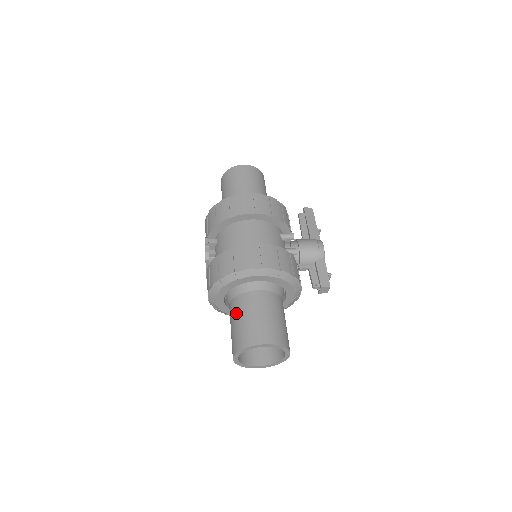
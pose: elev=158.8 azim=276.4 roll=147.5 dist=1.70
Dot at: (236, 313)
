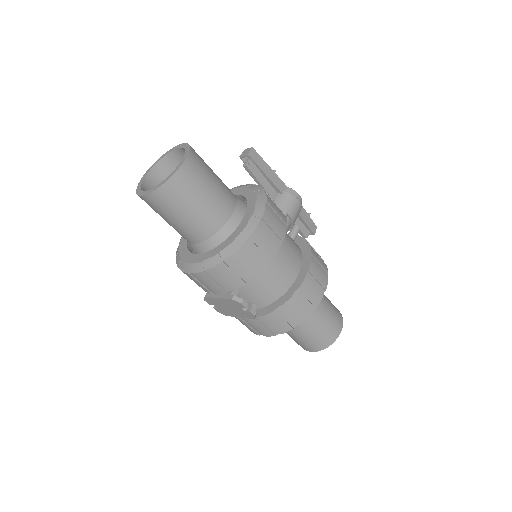
Dot at: (305, 329)
